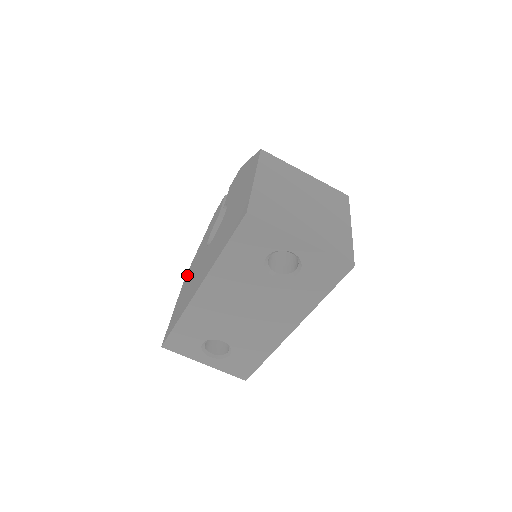
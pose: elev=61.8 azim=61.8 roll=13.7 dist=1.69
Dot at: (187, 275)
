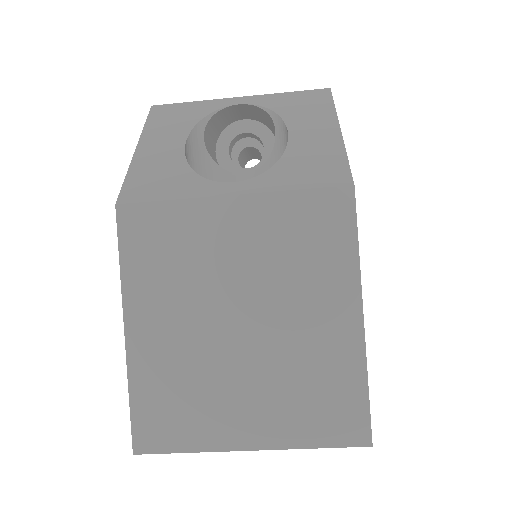
Dot at: occluded
